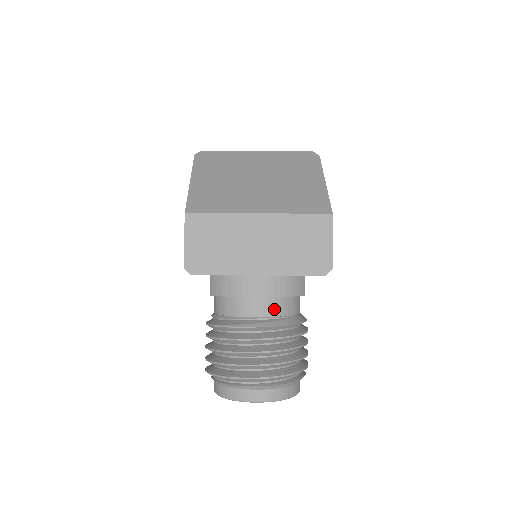
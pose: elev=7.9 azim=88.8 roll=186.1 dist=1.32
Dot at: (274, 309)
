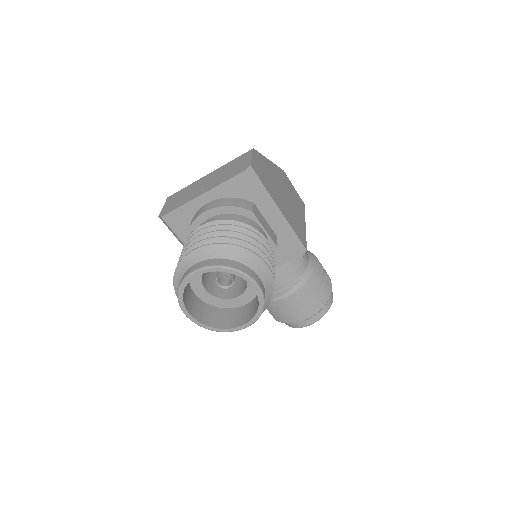
Dot at: occluded
